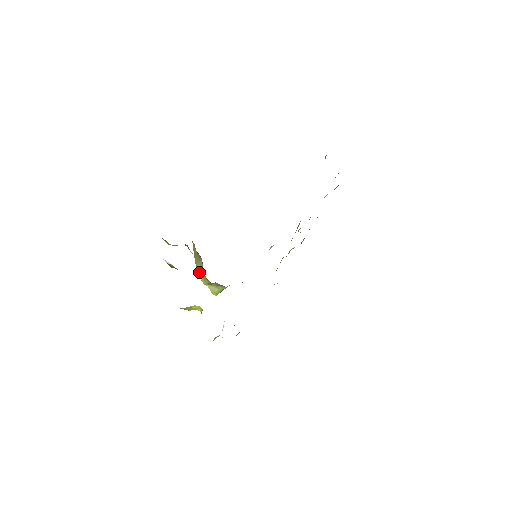
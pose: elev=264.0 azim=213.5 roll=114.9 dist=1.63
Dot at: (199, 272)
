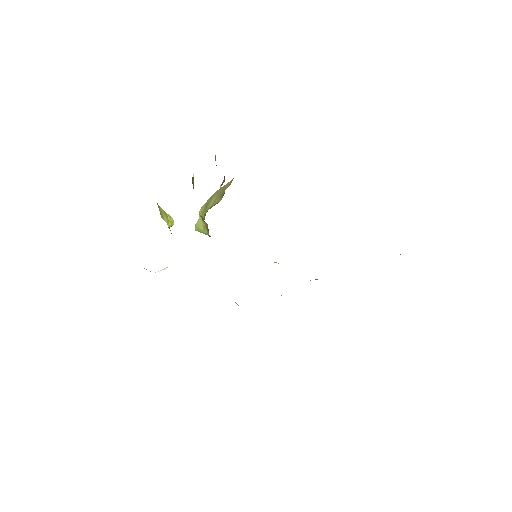
Dot at: (208, 202)
